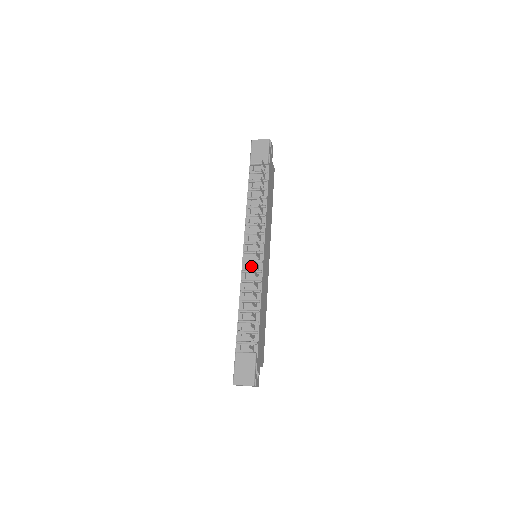
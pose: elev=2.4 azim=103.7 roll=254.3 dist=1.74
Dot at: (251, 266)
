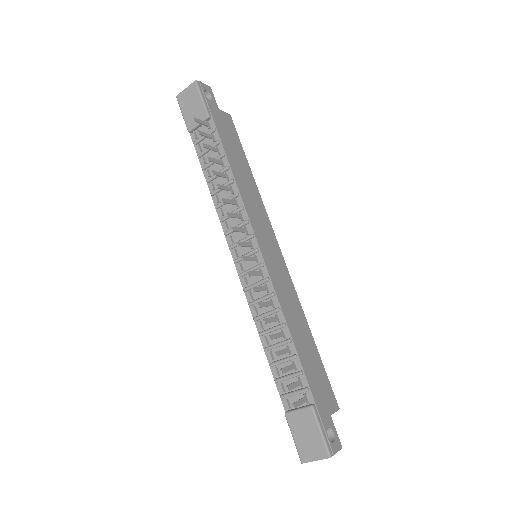
Dot at: (252, 277)
